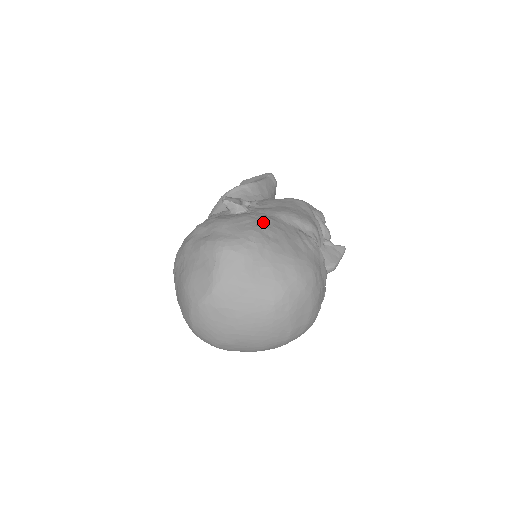
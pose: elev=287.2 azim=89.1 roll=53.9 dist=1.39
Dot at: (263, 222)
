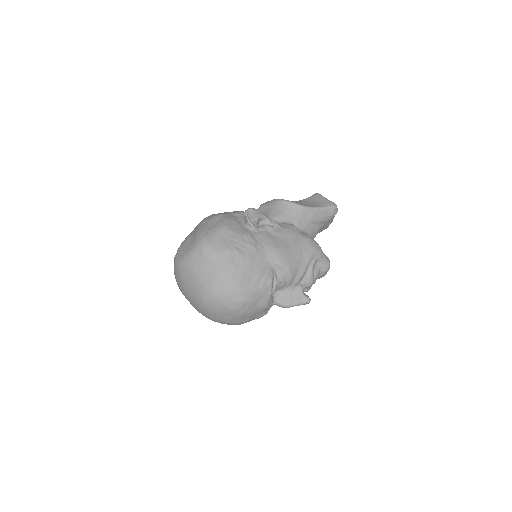
Dot at: (245, 247)
